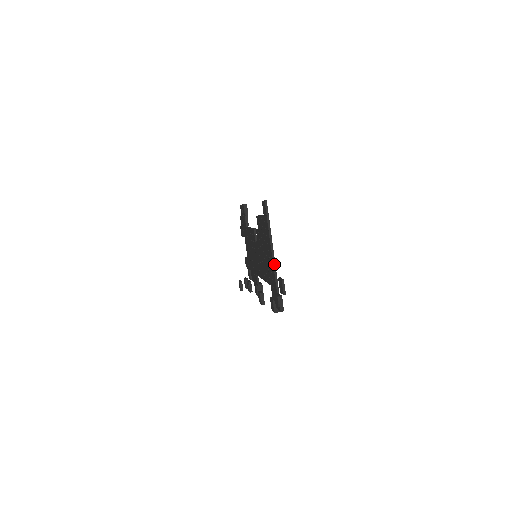
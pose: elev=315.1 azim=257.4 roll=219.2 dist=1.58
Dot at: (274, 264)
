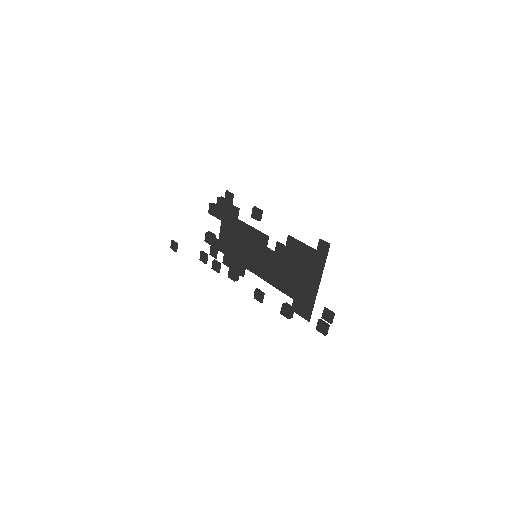
Dot at: occluded
